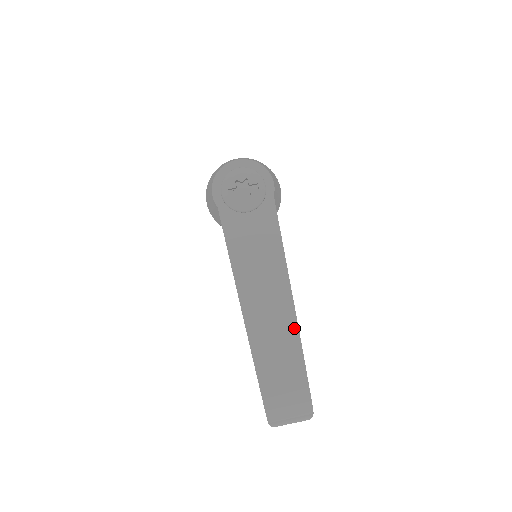
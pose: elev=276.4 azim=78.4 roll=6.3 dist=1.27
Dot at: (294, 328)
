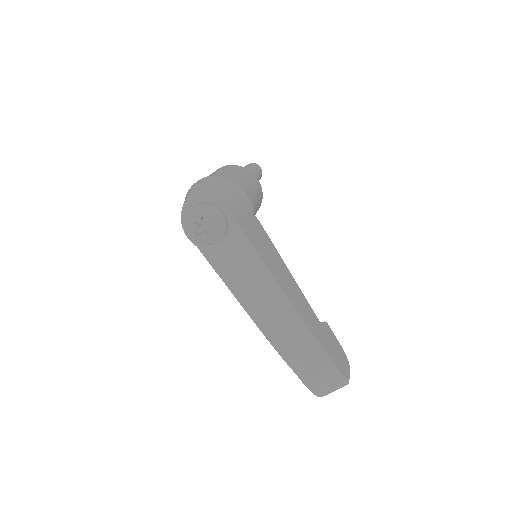
Dot at: (301, 324)
